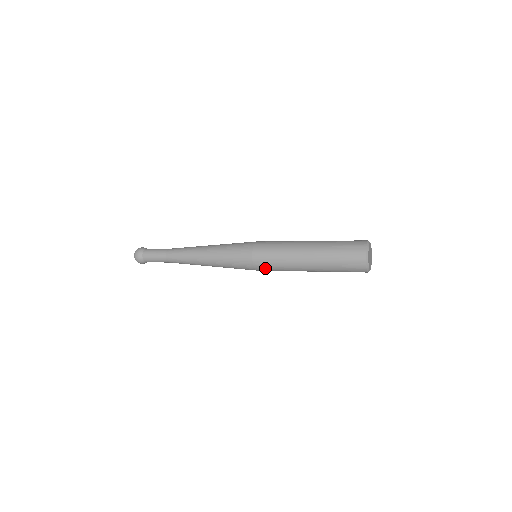
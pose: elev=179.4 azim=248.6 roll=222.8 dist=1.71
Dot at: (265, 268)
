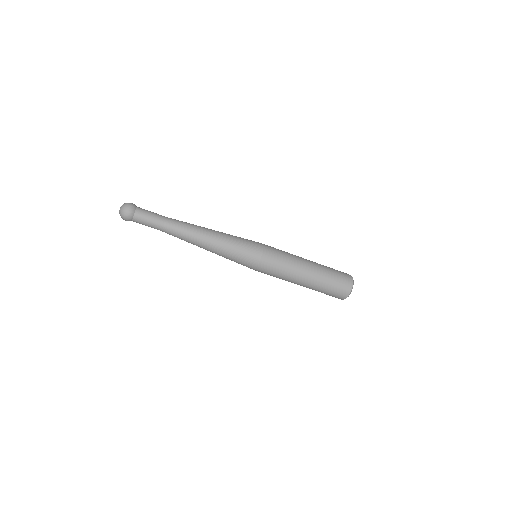
Dot at: (273, 251)
